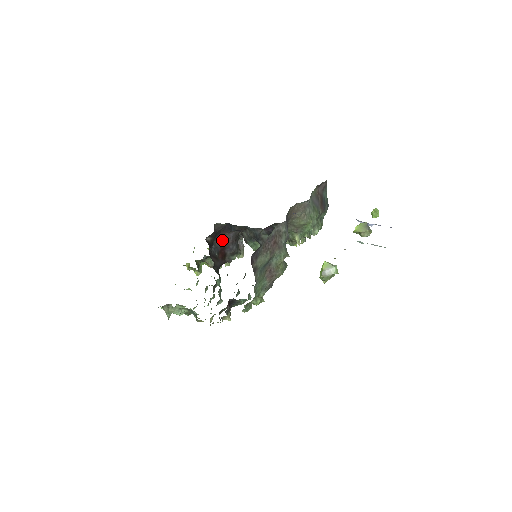
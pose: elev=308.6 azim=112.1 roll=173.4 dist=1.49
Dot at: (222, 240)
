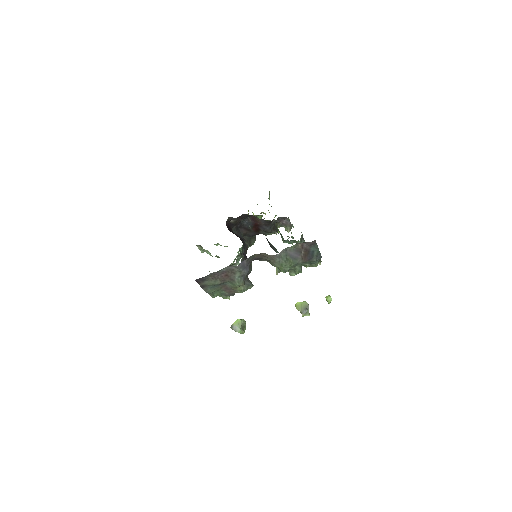
Dot at: (256, 219)
